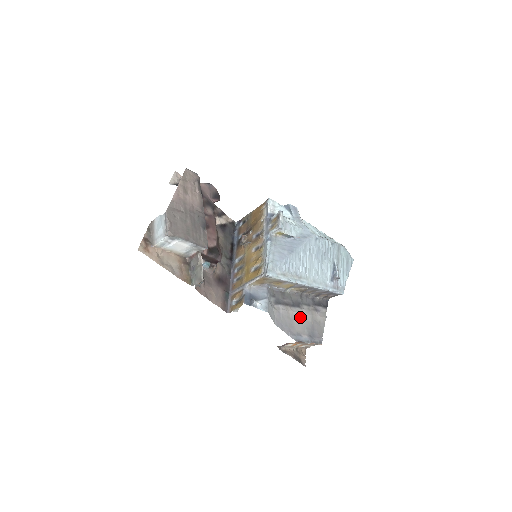
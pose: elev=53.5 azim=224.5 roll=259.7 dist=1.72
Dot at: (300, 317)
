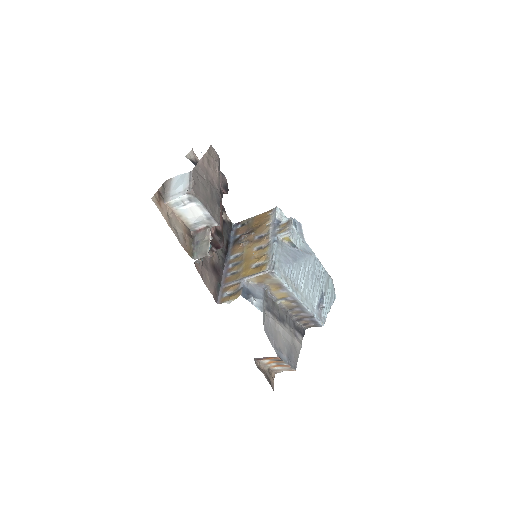
Dot at: (283, 334)
